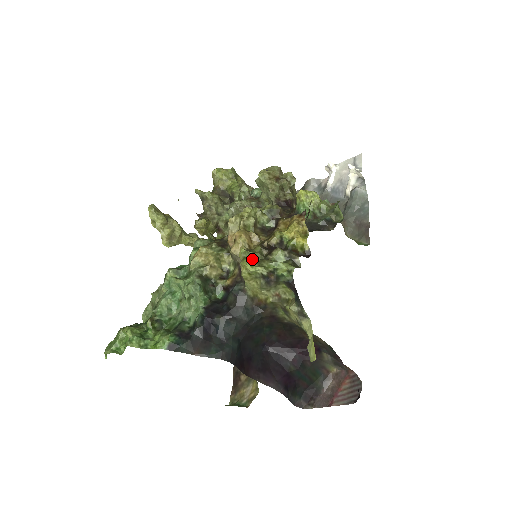
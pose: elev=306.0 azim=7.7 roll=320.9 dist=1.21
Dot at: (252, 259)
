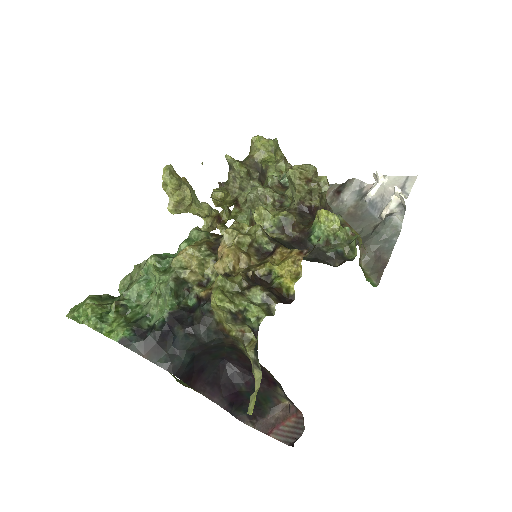
Dot at: (227, 289)
